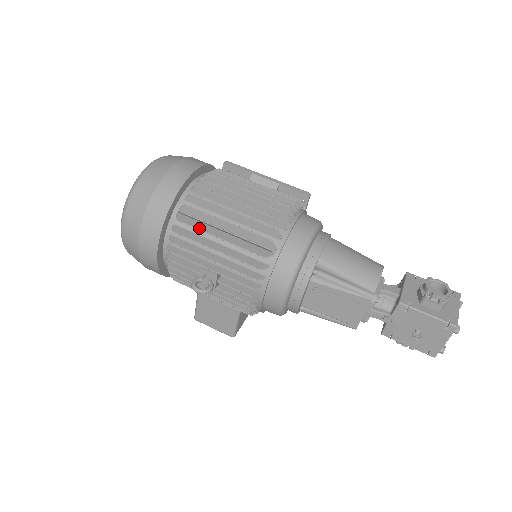
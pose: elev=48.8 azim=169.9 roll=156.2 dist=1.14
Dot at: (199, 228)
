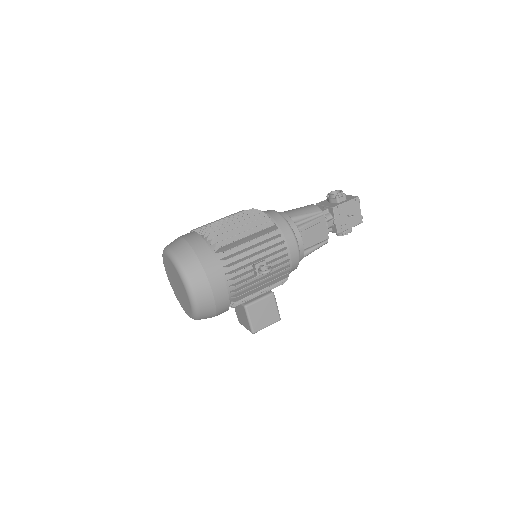
Dot at: (235, 246)
